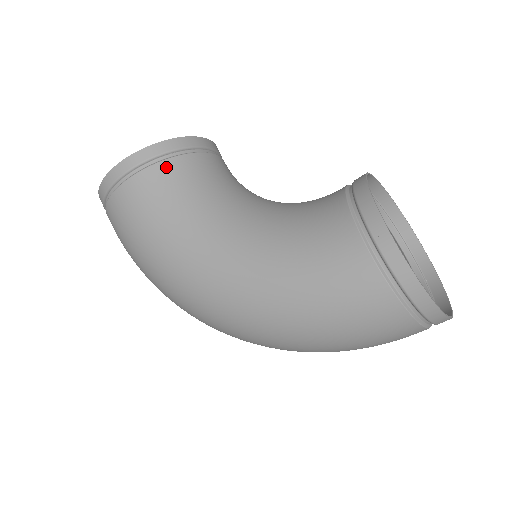
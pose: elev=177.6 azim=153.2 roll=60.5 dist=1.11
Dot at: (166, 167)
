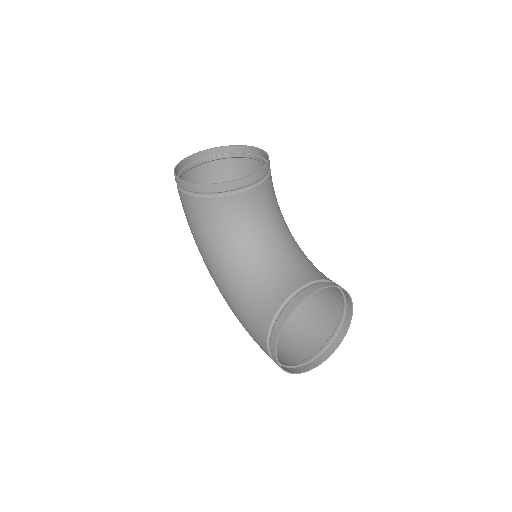
Dot at: (206, 202)
